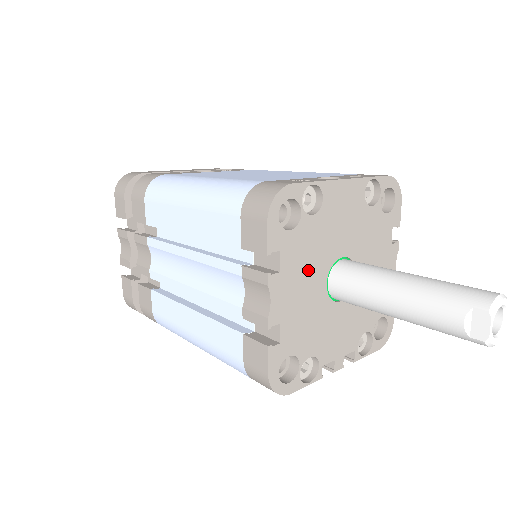
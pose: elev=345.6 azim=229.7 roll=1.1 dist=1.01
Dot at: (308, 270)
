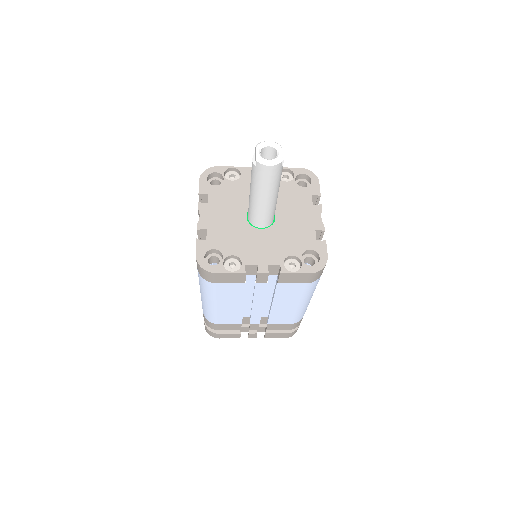
Dot at: (230, 206)
